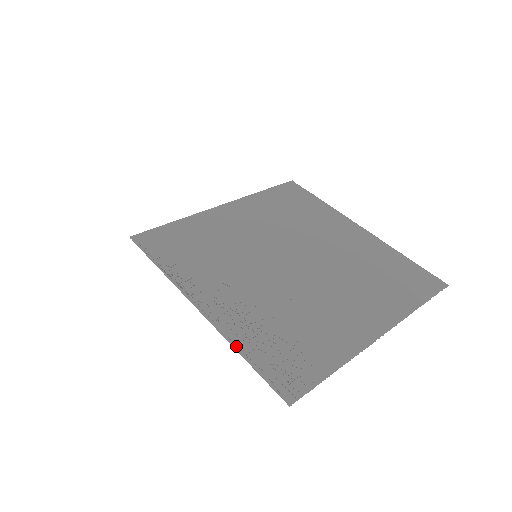
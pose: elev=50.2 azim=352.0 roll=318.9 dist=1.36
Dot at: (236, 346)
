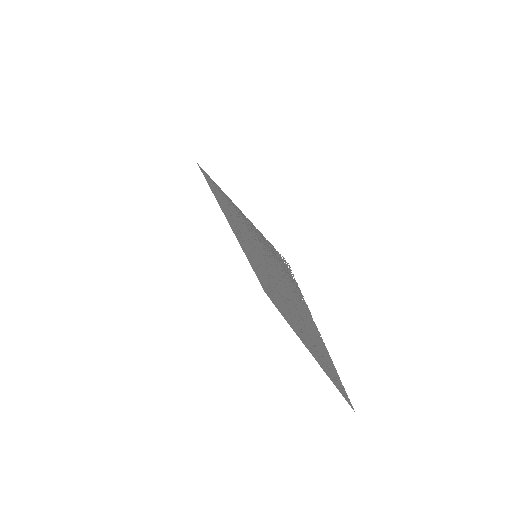
Dot at: occluded
